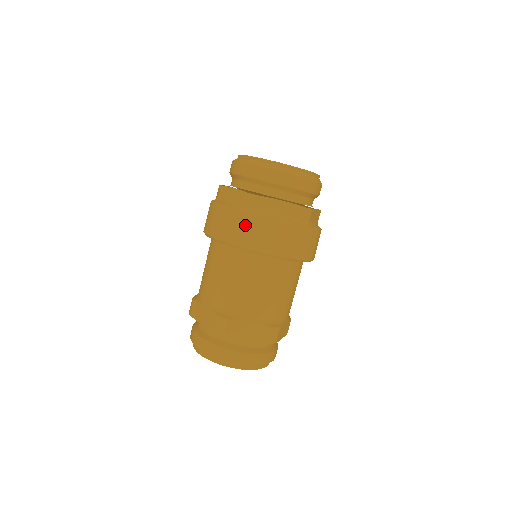
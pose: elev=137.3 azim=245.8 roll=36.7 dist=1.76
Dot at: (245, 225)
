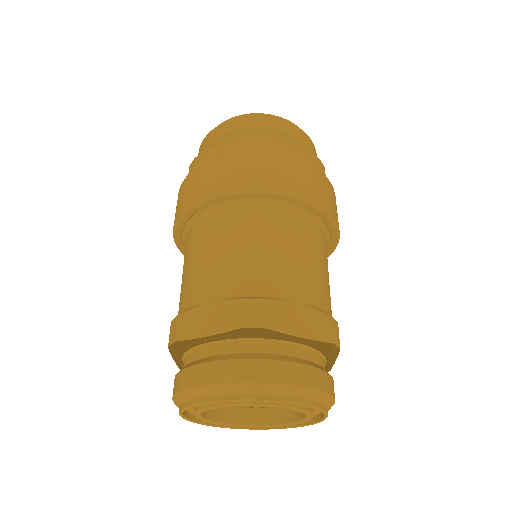
Dot at: (258, 163)
